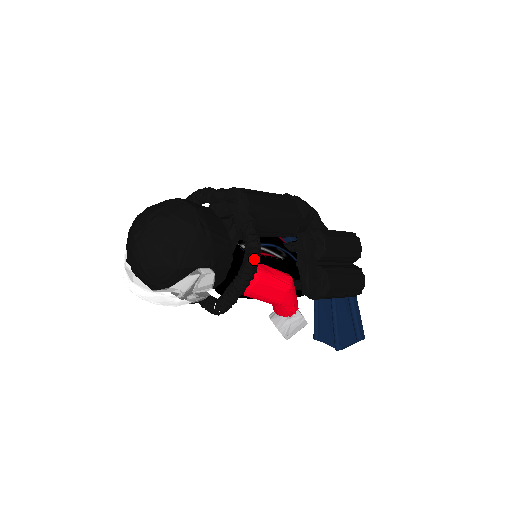
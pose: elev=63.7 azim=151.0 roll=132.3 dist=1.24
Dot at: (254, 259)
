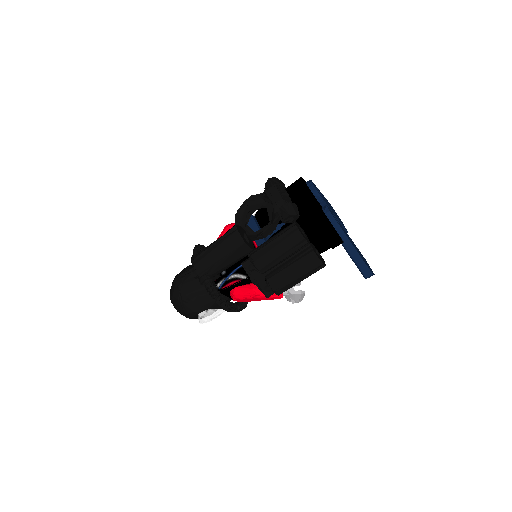
Dot at: (216, 302)
